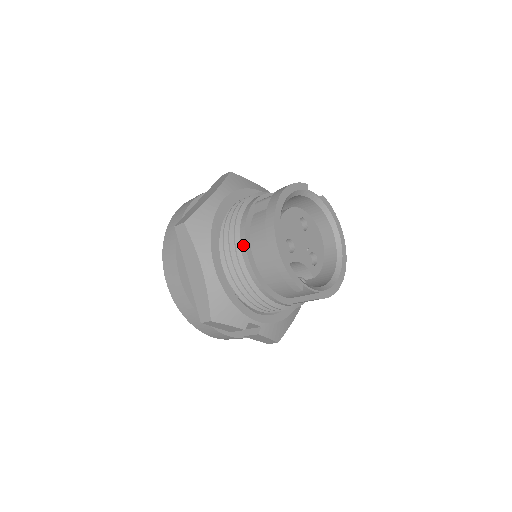
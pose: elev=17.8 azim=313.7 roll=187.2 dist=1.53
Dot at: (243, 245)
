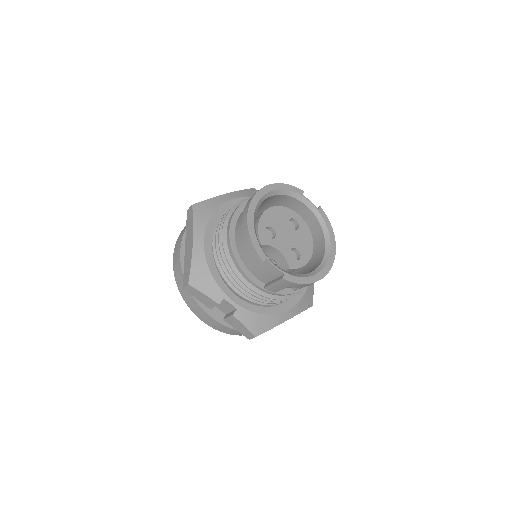
Dot at: (229, 223)
